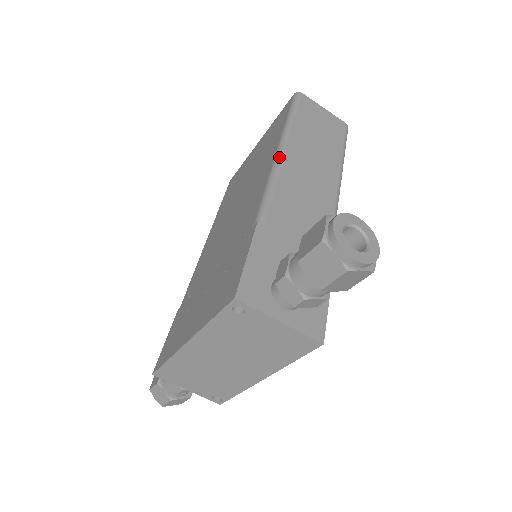
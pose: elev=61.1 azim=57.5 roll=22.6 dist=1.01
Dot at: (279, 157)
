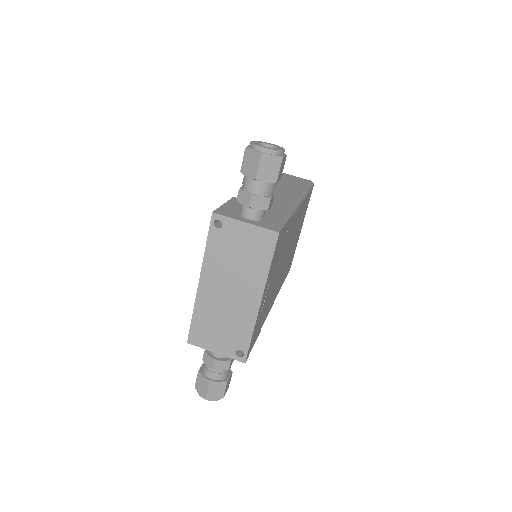
Dot at: occluded
